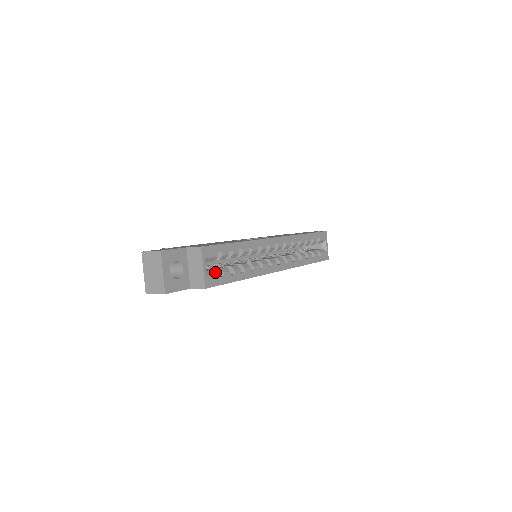
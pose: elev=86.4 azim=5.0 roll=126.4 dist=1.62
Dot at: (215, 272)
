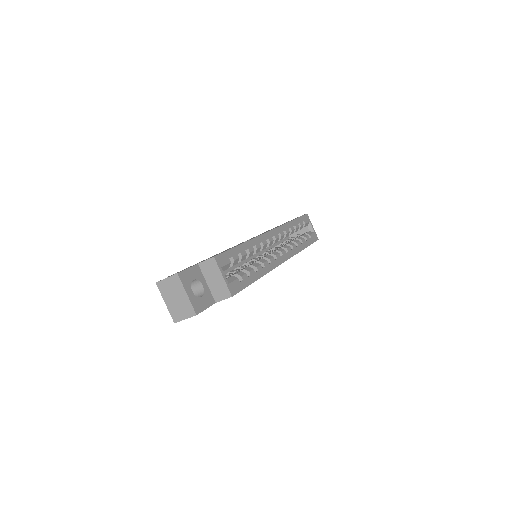
Dot at: (234, 278)
